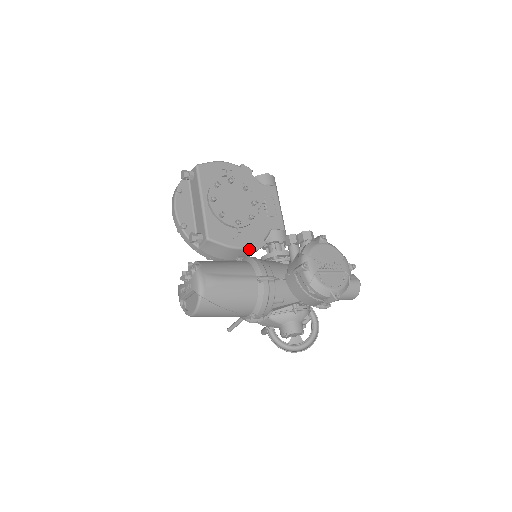
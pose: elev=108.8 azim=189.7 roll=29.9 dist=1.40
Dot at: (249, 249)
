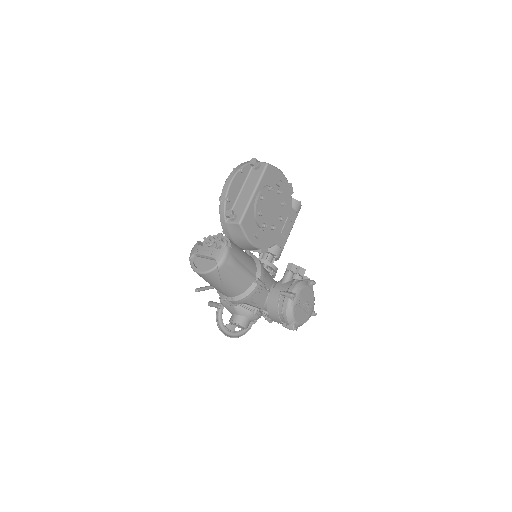
Dot at: (256, 248)
